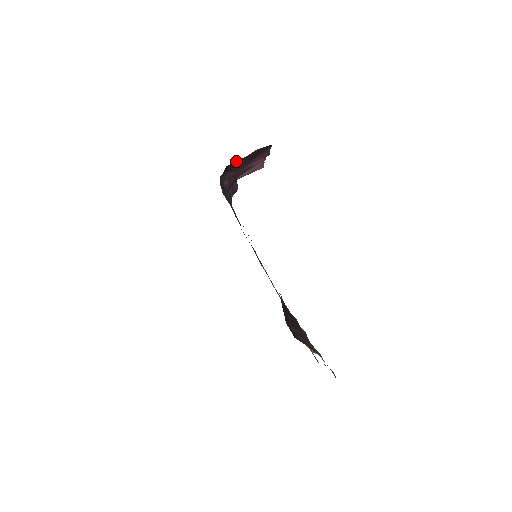
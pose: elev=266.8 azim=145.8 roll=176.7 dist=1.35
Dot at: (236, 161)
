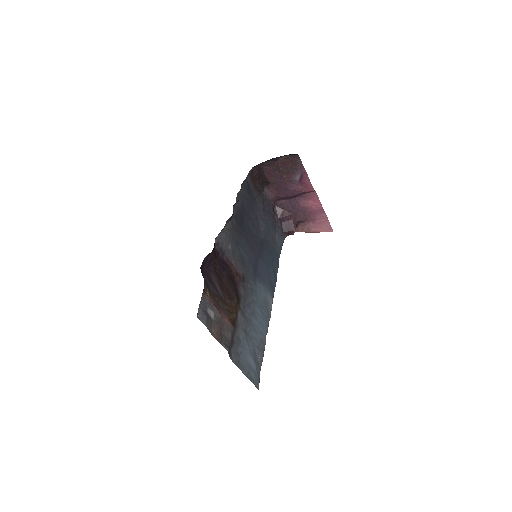
Dot at: (271, 167)
